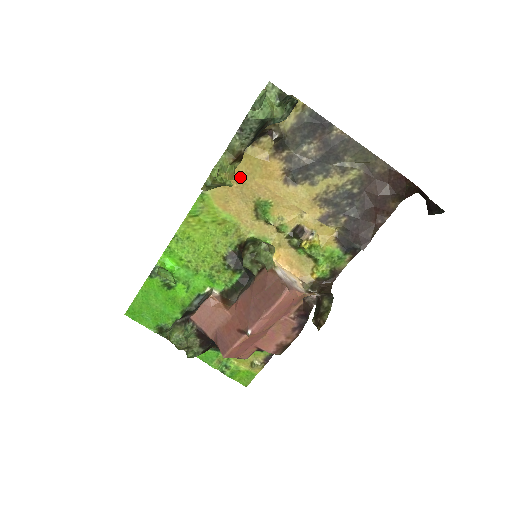
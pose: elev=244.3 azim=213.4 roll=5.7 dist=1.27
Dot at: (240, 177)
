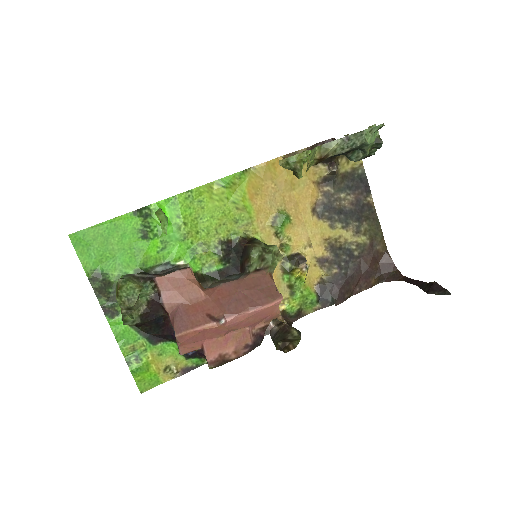
Dot at: (281, 182)
